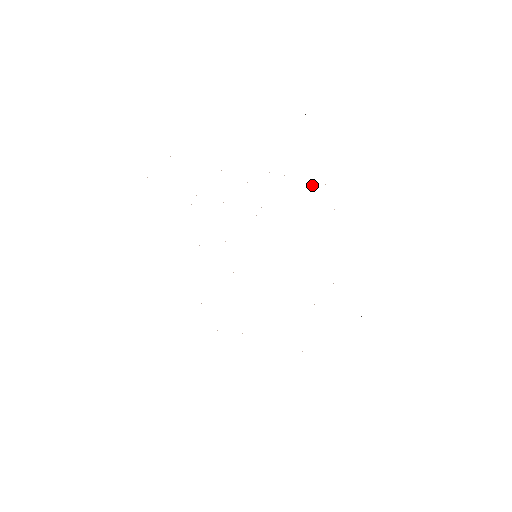
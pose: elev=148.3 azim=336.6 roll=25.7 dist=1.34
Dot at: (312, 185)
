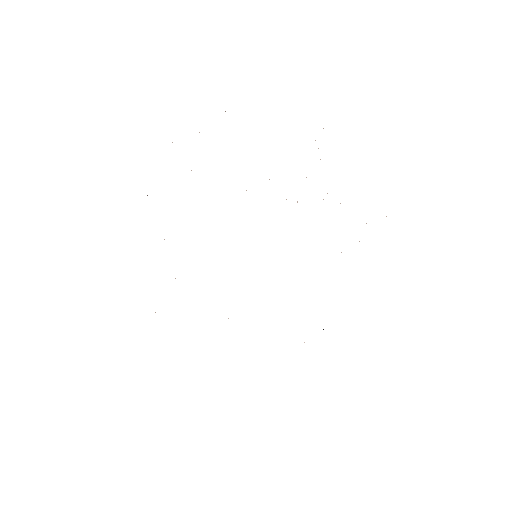
Dot at: (366, 223)
